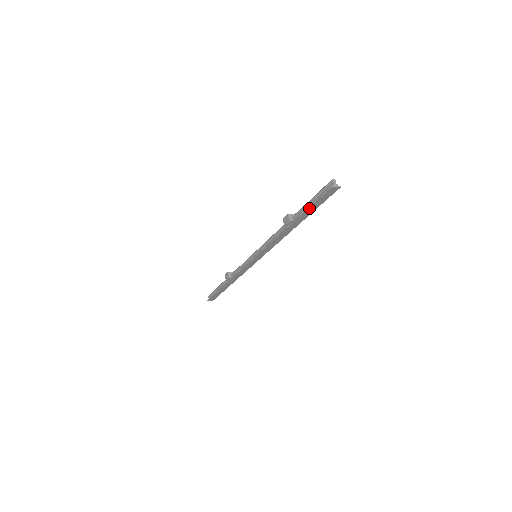
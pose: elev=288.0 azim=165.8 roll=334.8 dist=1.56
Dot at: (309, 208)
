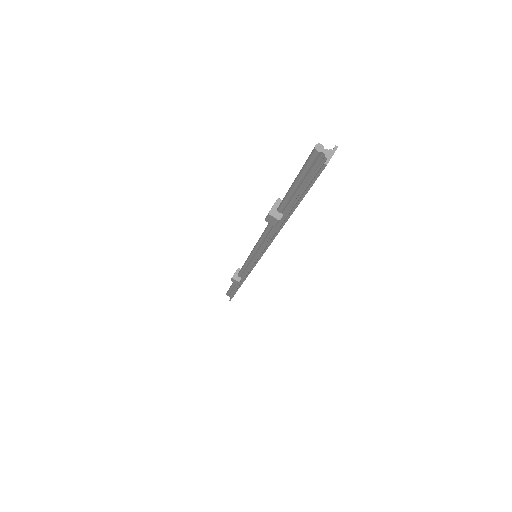
Dot at: (302, 199)
